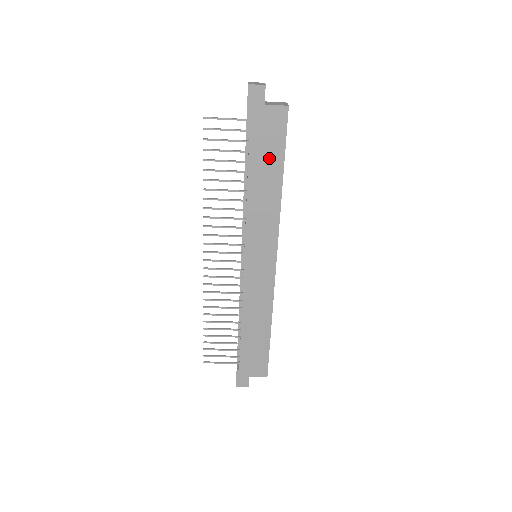
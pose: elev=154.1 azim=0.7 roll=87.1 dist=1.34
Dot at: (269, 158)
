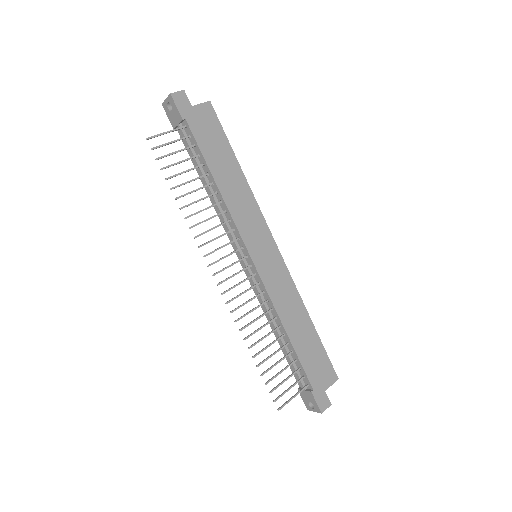
Dot at: (219, 151)
